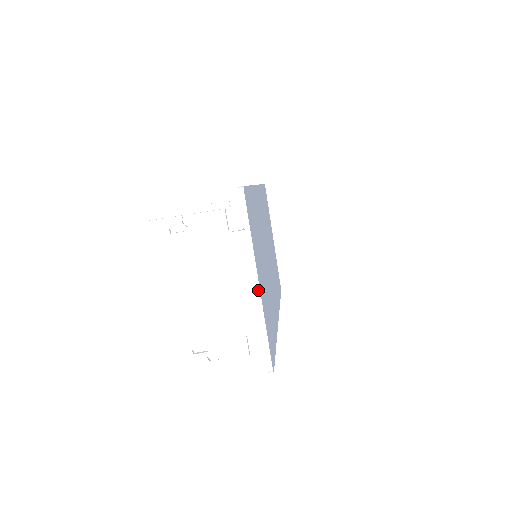
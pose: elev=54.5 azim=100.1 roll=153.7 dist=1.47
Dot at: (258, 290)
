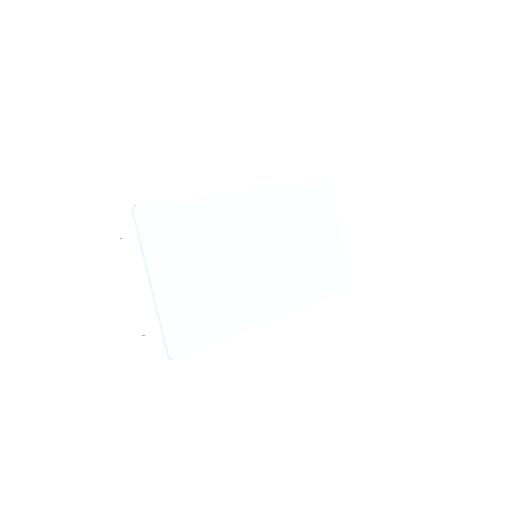
Dot at: (152, 289)
